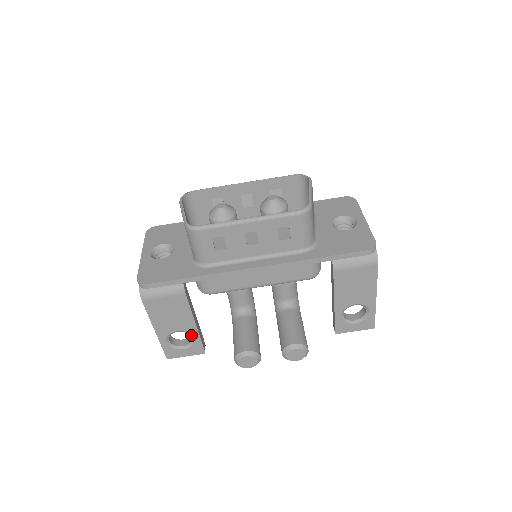
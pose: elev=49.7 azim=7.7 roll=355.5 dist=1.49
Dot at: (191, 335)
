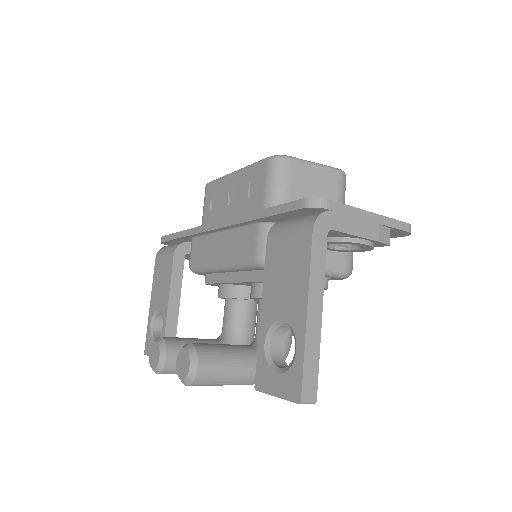
Dot at: (163, 322)
